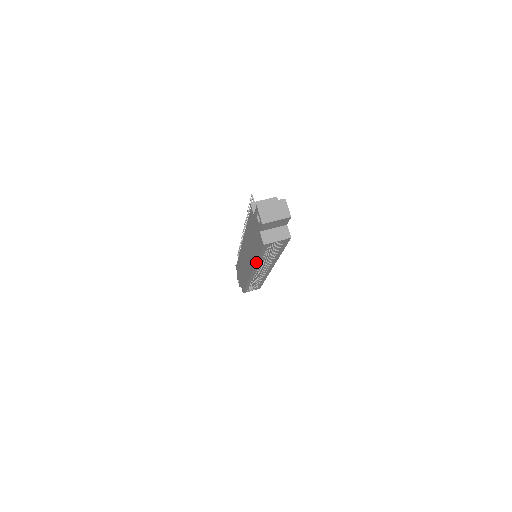
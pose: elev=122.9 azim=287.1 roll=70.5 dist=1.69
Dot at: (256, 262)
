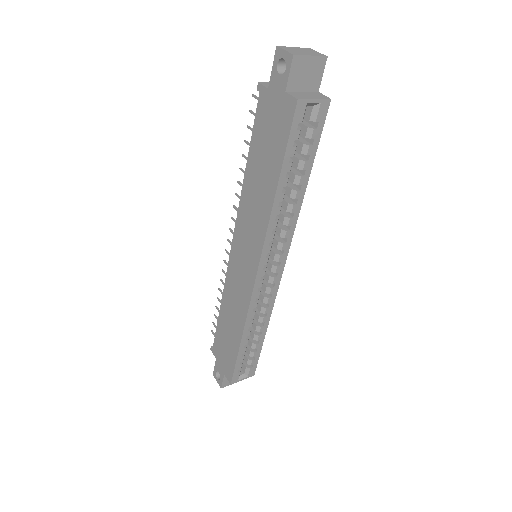
Dot at: (273, 201)
